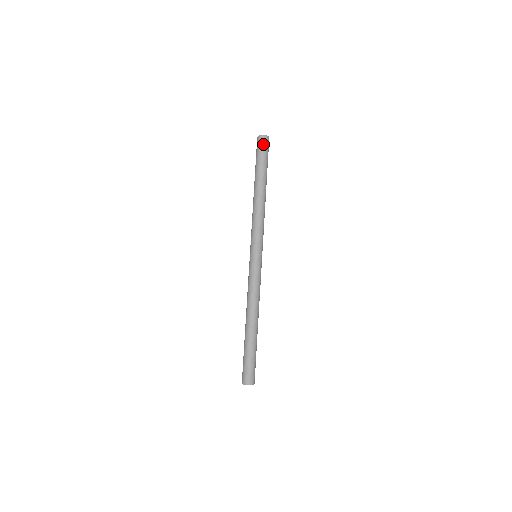
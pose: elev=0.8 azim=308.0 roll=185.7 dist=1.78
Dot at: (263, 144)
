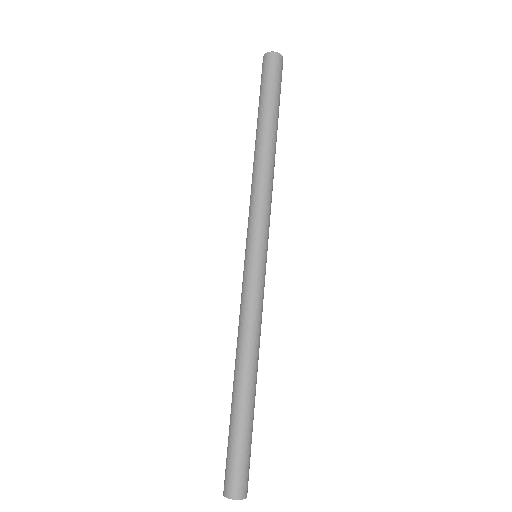
Dot at: (275, 66)
